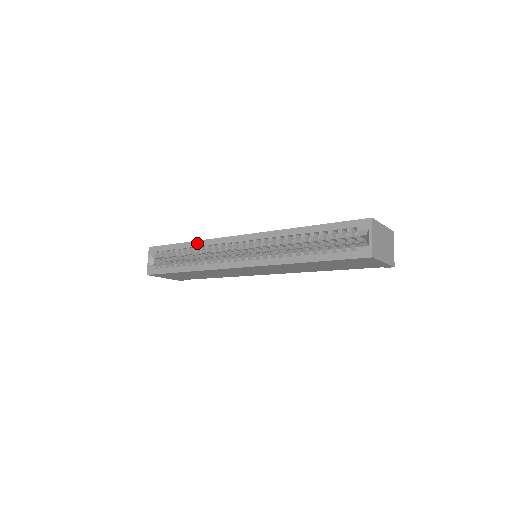
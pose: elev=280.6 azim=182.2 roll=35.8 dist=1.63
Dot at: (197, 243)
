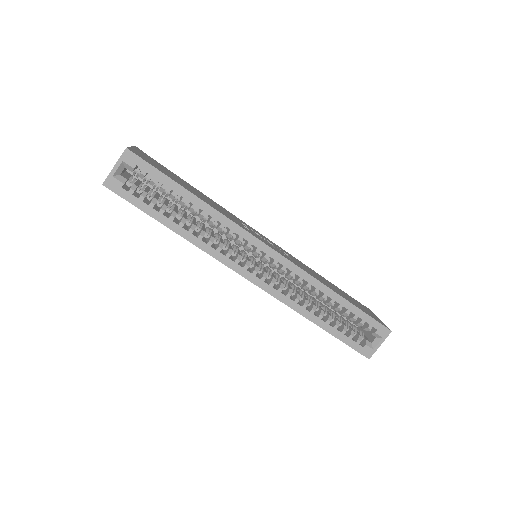
Dot at: (212, 211)
